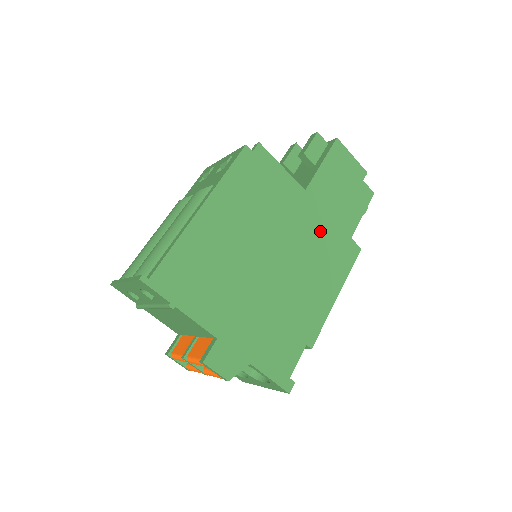
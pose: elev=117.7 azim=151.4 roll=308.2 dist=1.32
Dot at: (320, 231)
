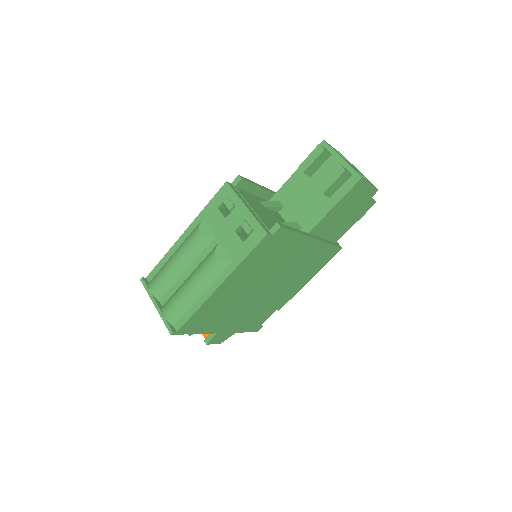
Dot at: (312, 254)
